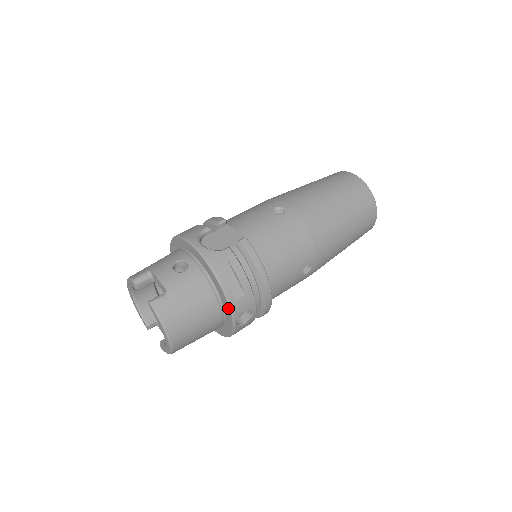
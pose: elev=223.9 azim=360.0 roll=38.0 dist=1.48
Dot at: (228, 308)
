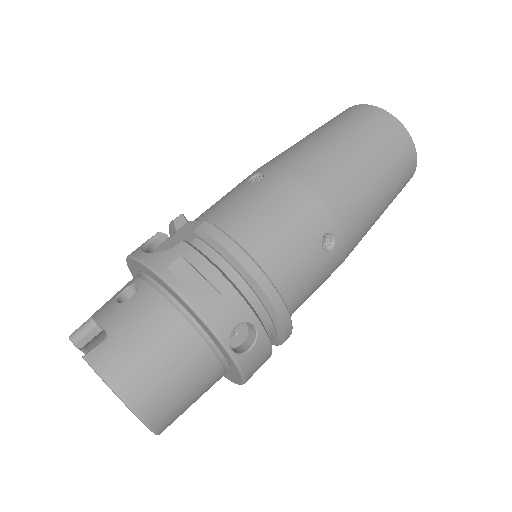
Dot at: (206, 328)
